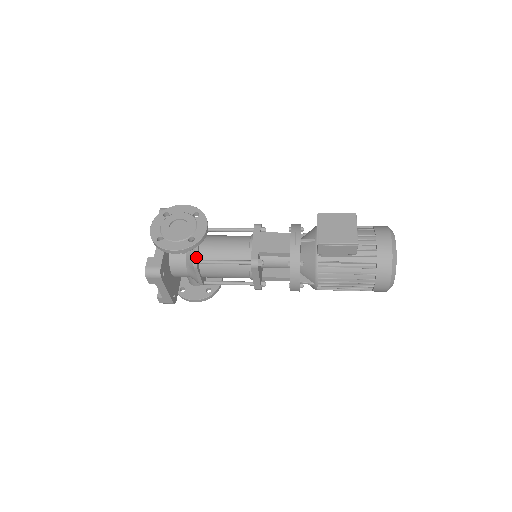
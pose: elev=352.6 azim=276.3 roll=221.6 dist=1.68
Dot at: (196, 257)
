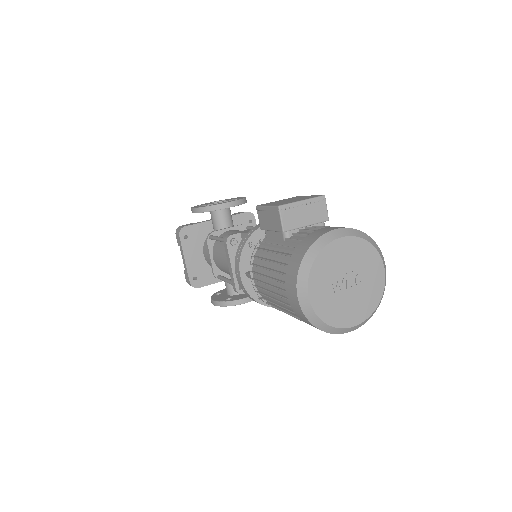
Dot at: (212, 232)
